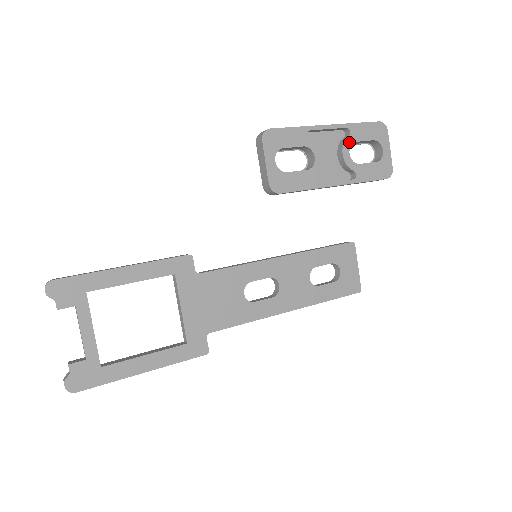
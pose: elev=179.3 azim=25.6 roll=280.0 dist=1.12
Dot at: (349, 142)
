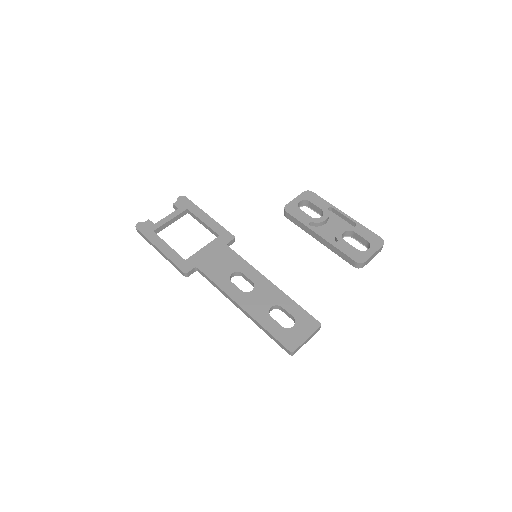
Dot at: (350, 229)
